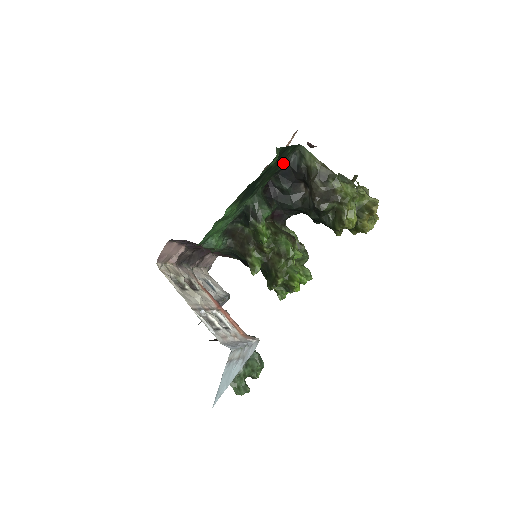
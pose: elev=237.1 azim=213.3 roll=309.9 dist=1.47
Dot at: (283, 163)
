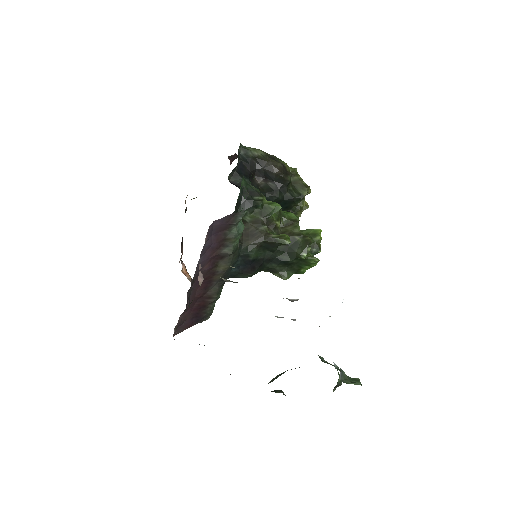
Dot at: (238, 157)
